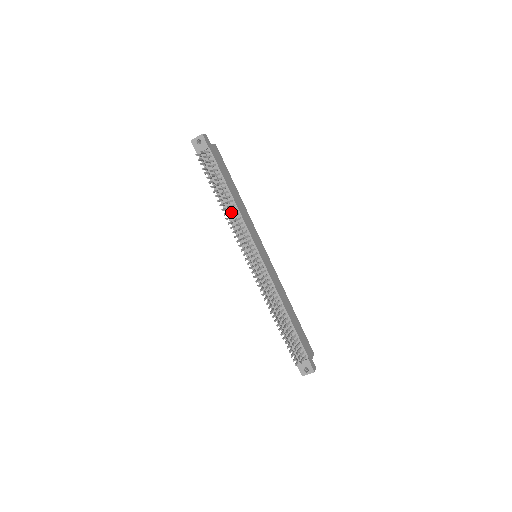
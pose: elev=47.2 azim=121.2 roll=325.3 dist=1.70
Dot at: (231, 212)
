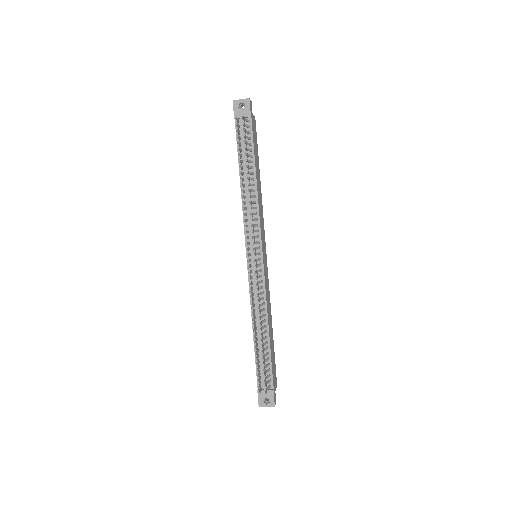
Dot at: (250, 197)
